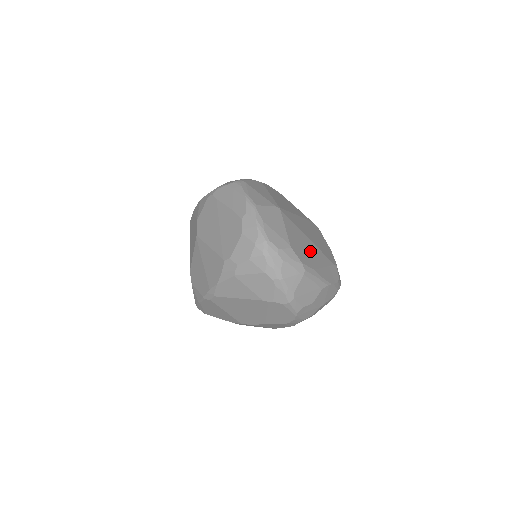
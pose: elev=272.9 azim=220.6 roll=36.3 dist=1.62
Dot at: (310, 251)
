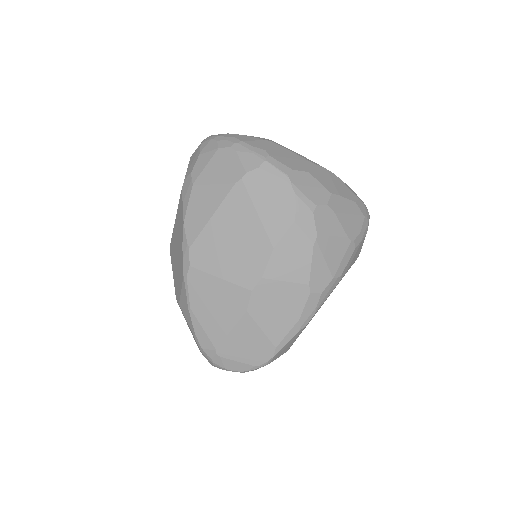
Dot at: occluded
